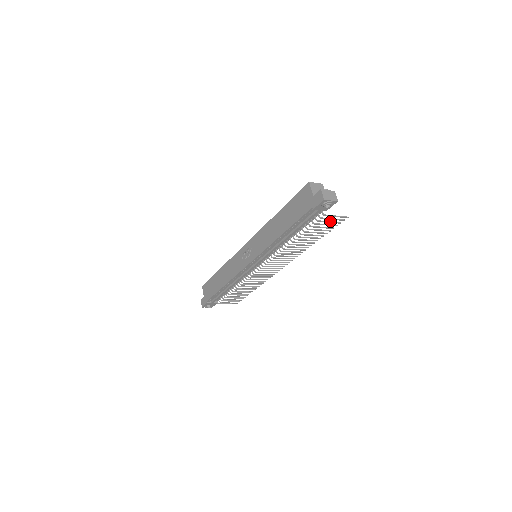
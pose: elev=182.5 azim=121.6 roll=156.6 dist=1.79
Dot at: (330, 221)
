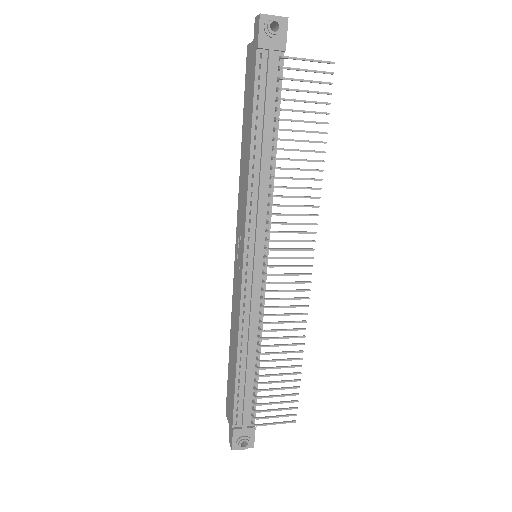
Dot at: (309, 80)
